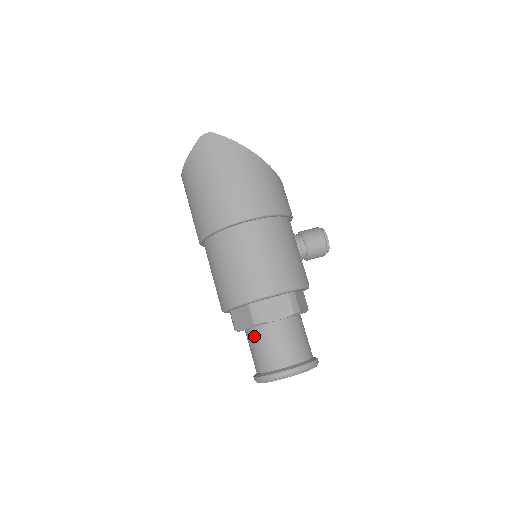
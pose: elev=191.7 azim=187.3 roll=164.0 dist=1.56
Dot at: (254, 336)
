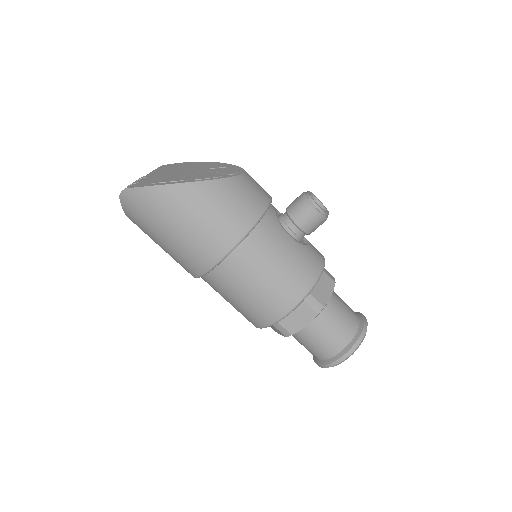
Dot at: (293, 336)
